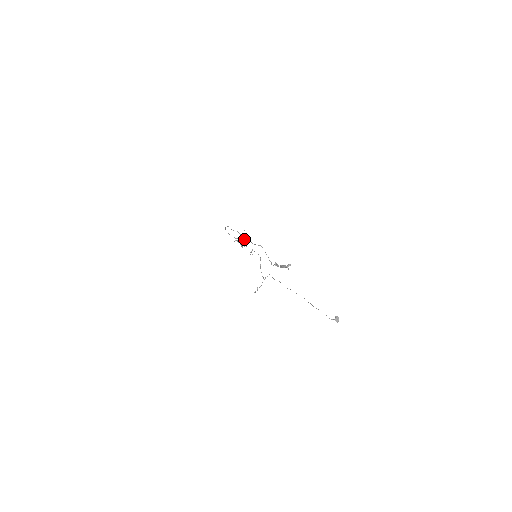
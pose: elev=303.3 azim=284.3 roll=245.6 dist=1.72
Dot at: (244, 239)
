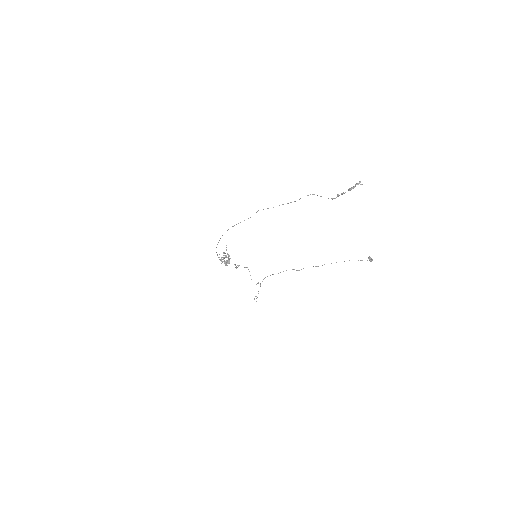
Dot at: (226, 257)
